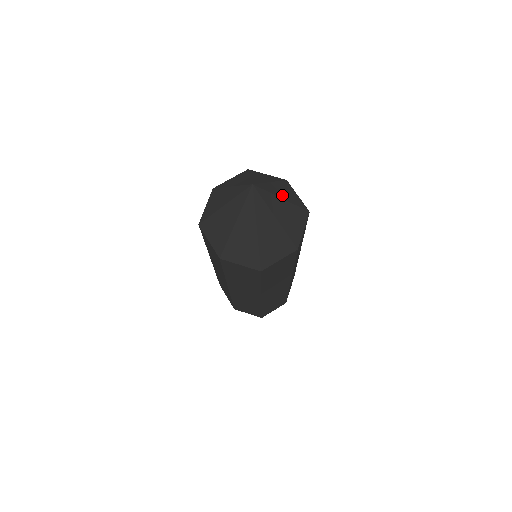
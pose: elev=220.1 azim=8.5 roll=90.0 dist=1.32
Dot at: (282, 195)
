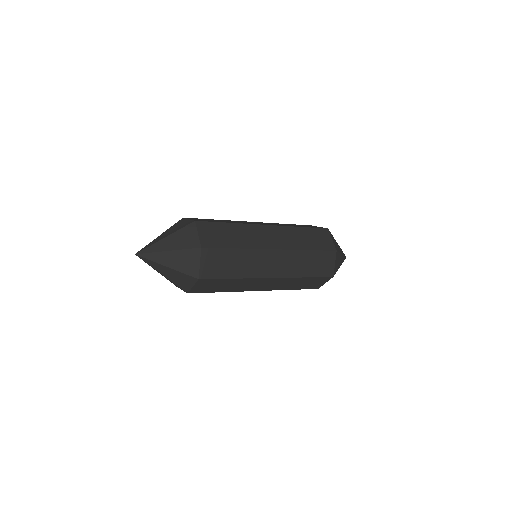
Dot at: (170, 263)
